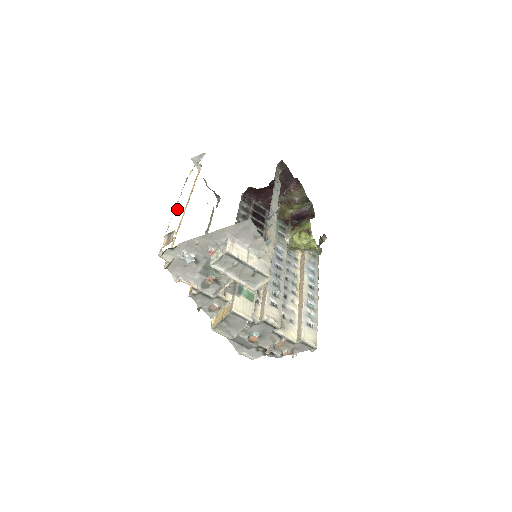
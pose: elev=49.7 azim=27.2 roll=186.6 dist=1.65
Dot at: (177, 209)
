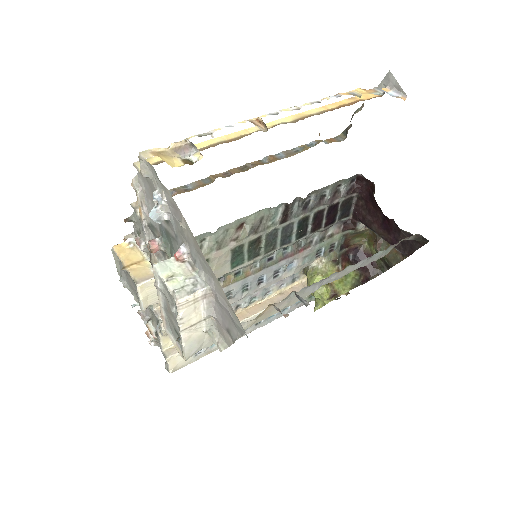
Dot at: (261, 121)
